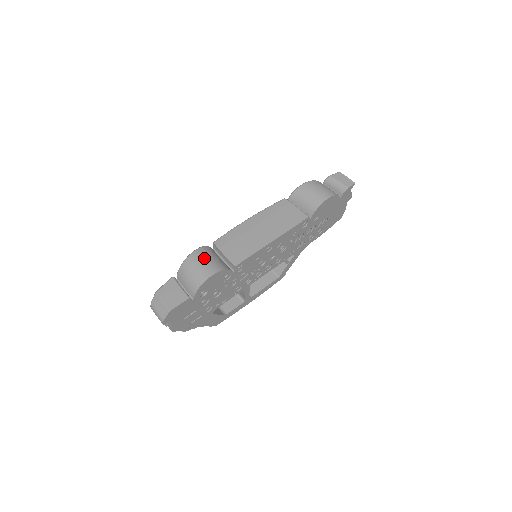
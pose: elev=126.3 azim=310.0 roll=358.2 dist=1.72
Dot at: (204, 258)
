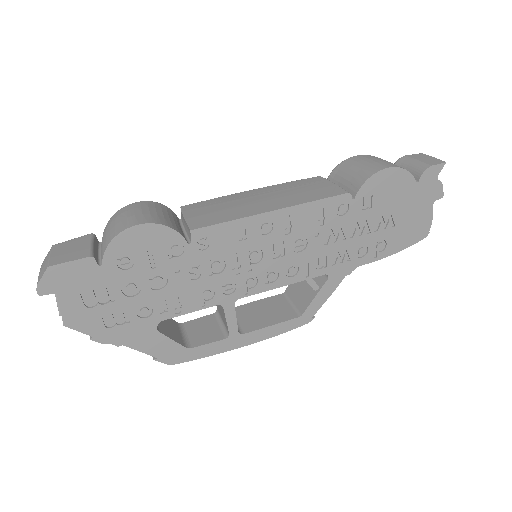
Dot at: (144, 208)
